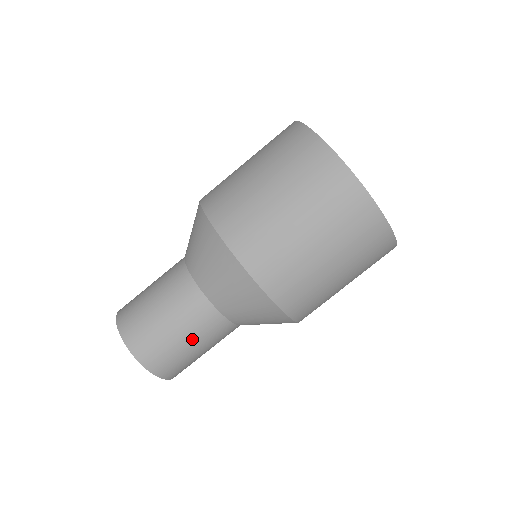
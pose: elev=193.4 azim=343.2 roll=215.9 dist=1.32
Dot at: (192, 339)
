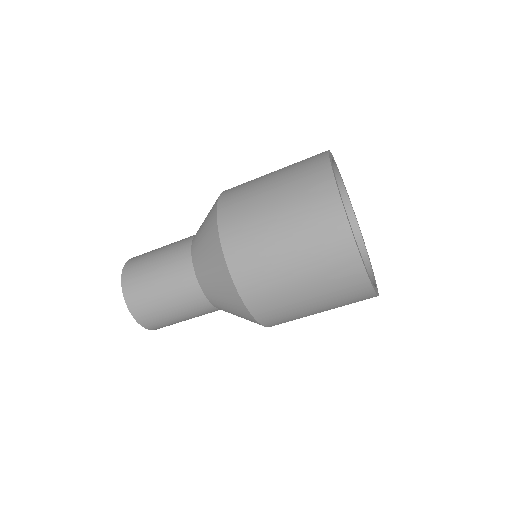
Dot at: (181, 313)
